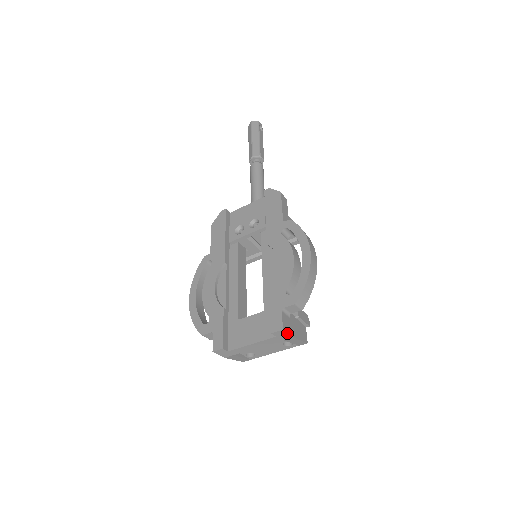
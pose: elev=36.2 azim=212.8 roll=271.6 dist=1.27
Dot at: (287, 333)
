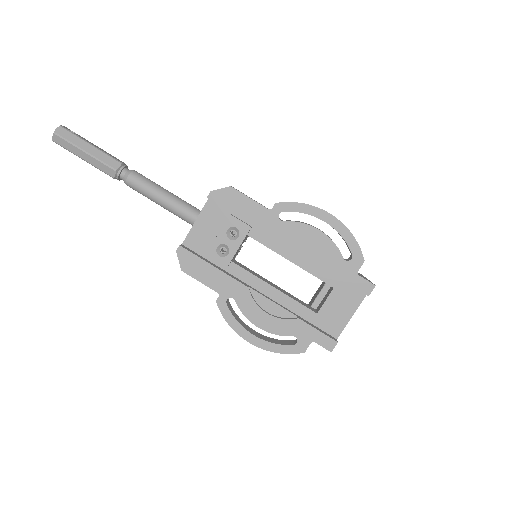
Dot at: occluded
